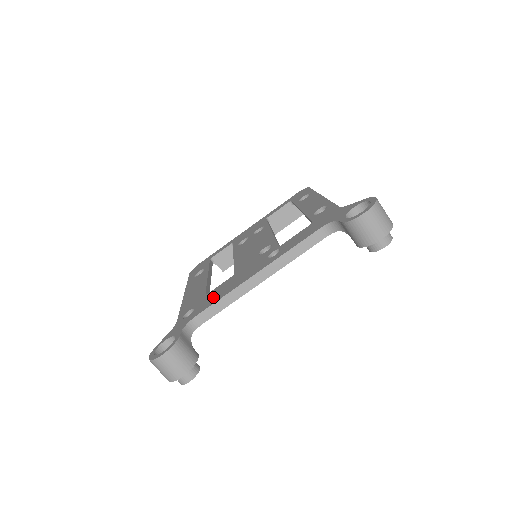
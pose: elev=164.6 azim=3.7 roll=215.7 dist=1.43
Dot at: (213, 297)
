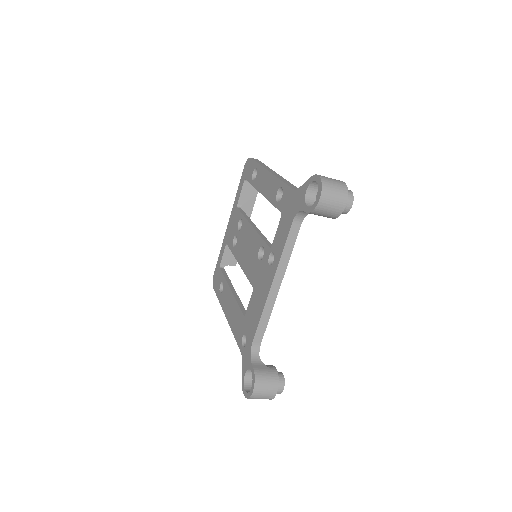
Dot at: (252, 319)
